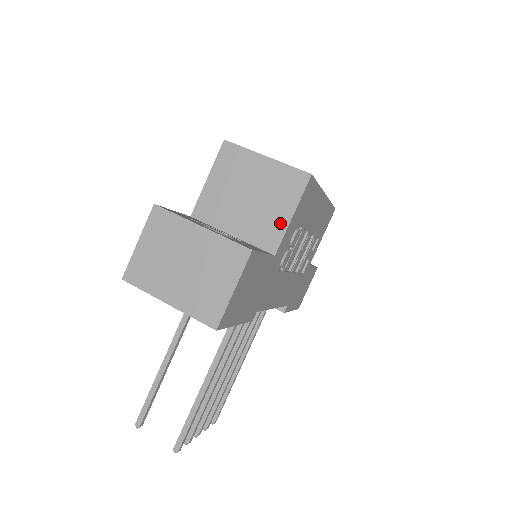
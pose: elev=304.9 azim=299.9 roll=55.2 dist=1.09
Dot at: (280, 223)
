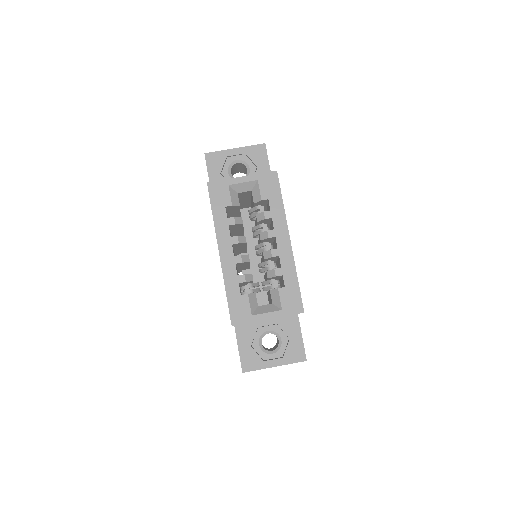
Dot at: occluded
